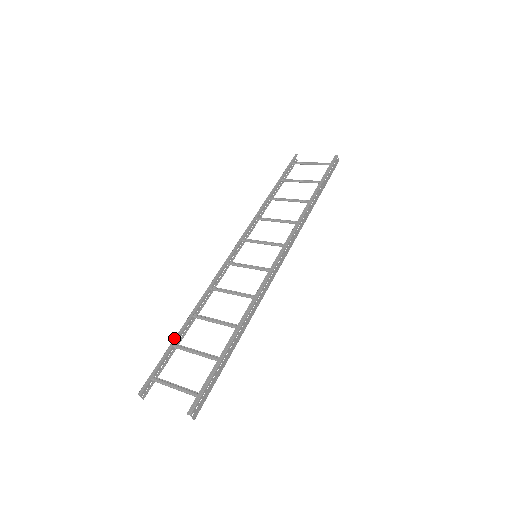
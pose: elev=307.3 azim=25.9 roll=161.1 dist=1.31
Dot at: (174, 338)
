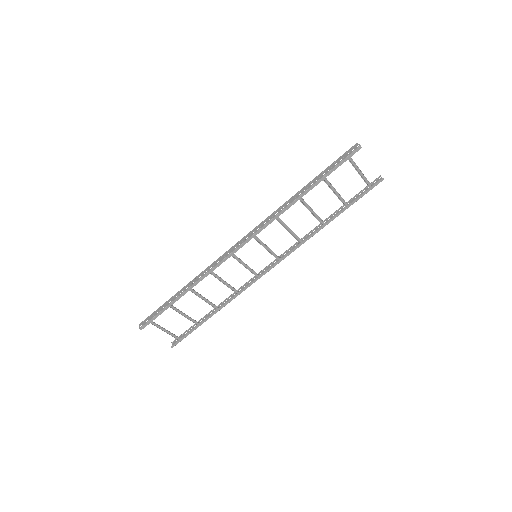
Dot at: (172, 302)
